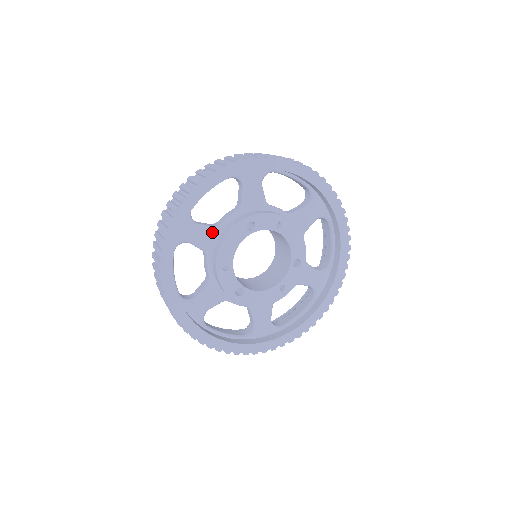
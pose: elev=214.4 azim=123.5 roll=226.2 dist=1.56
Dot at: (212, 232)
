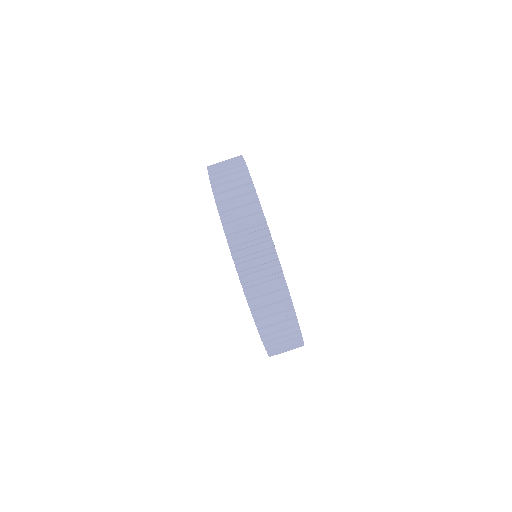
Dot at: occluded
